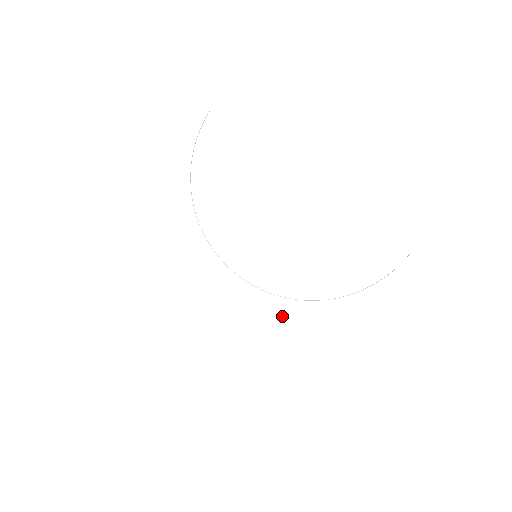
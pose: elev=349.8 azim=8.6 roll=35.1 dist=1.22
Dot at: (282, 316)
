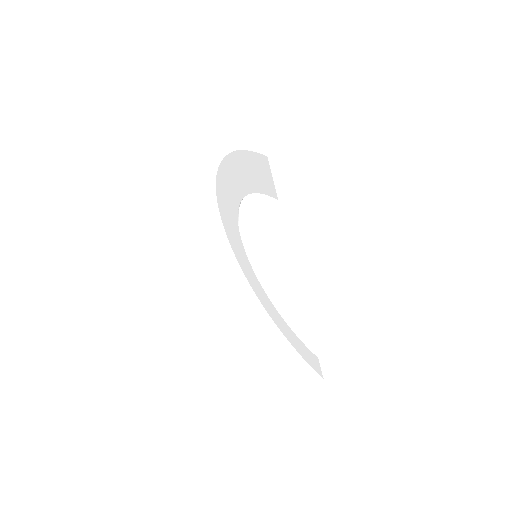
Dot at: (252, 277)
